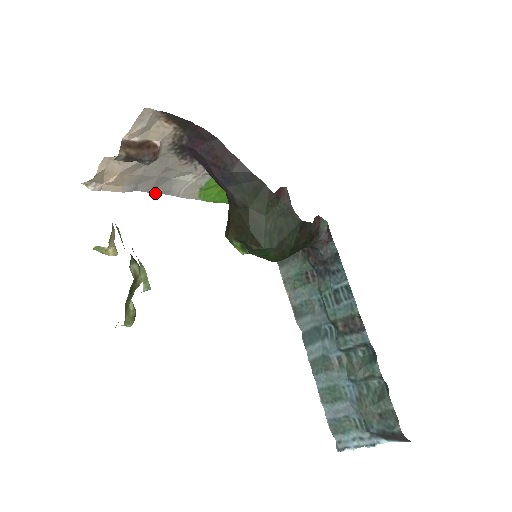
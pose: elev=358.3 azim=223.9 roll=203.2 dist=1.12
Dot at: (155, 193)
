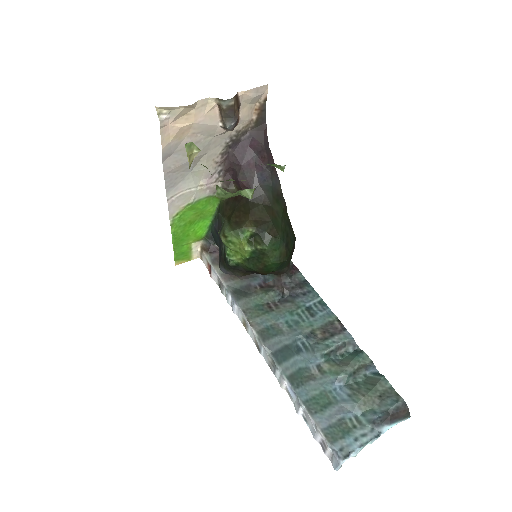
Dot at: (164, 179)
